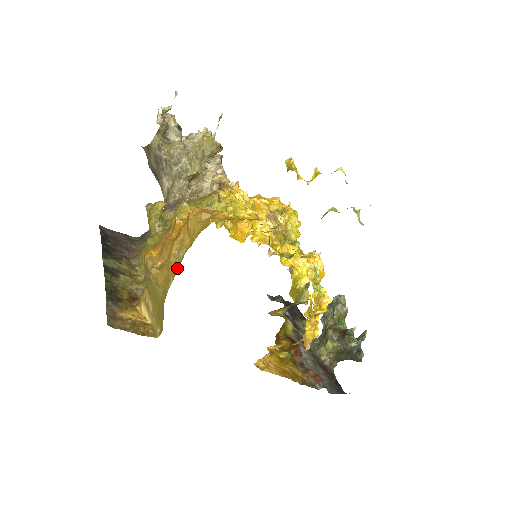
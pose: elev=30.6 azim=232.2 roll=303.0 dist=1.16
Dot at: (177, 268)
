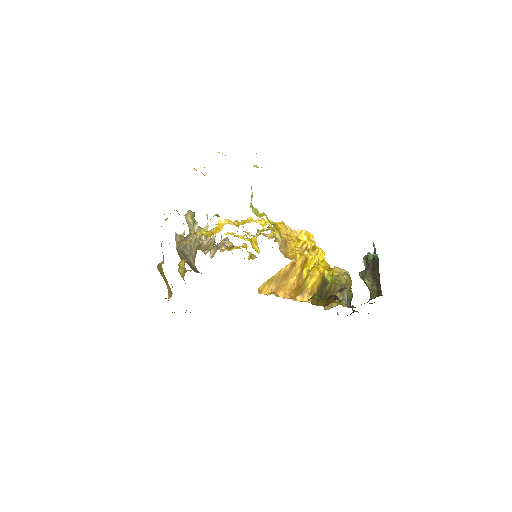
Dot at: occluded
